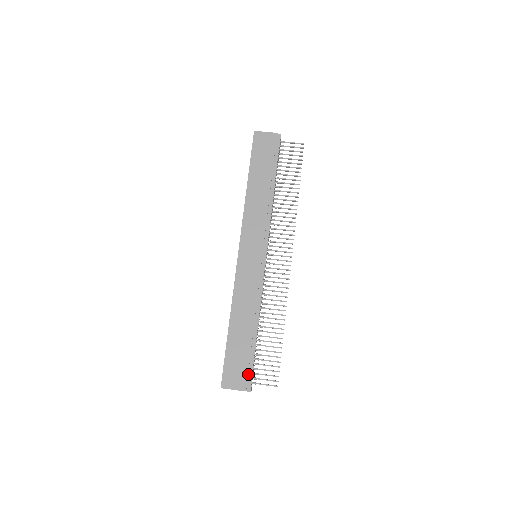
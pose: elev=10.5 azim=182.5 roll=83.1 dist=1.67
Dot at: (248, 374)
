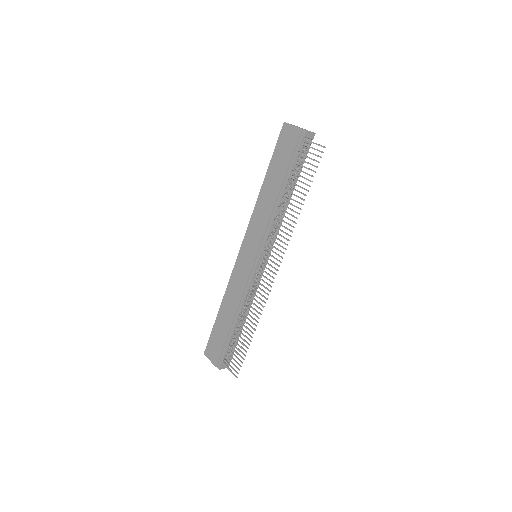
Dot at: (221, 355)
